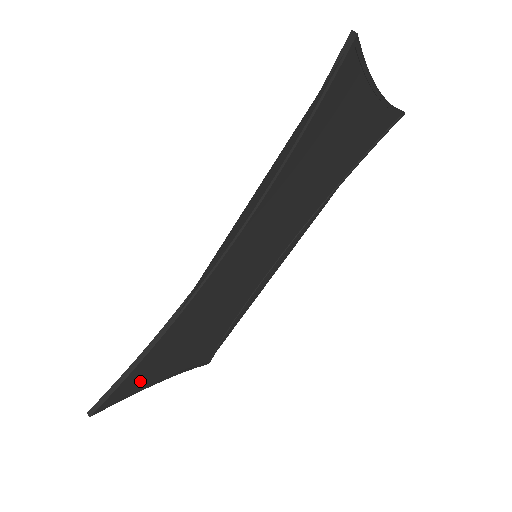
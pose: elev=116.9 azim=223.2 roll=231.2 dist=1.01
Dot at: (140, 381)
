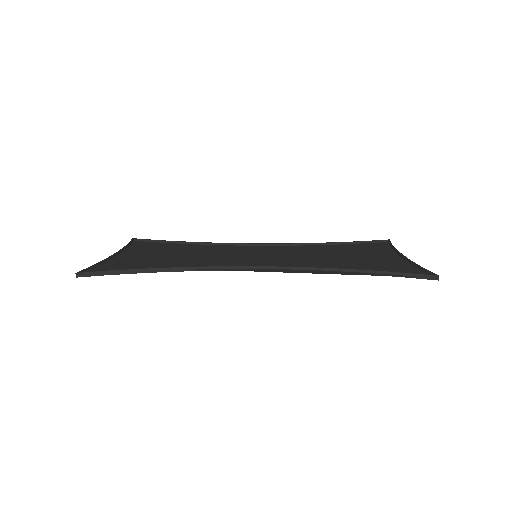
Dot at: (117, 265)
